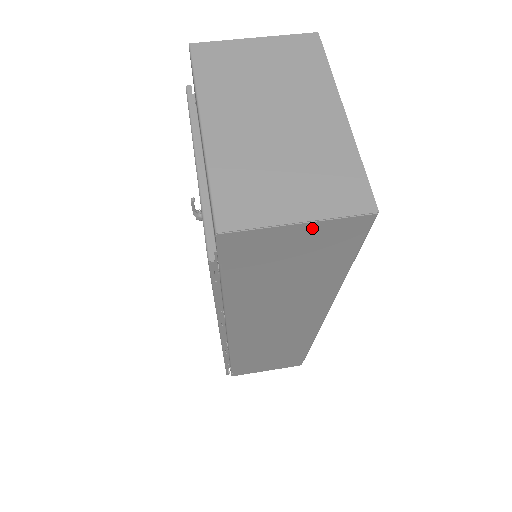
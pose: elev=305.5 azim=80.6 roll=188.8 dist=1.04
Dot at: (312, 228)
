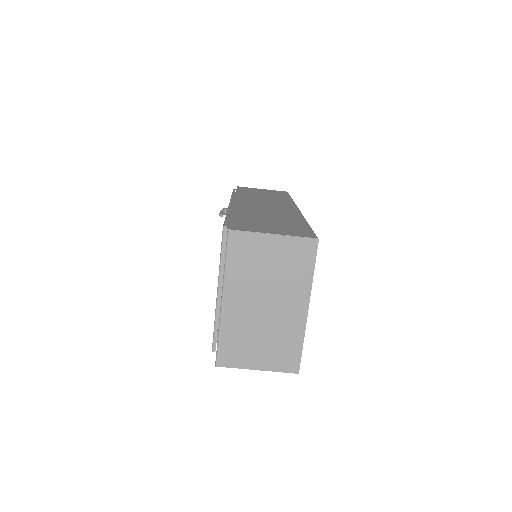
Dot at: (265, 367)
